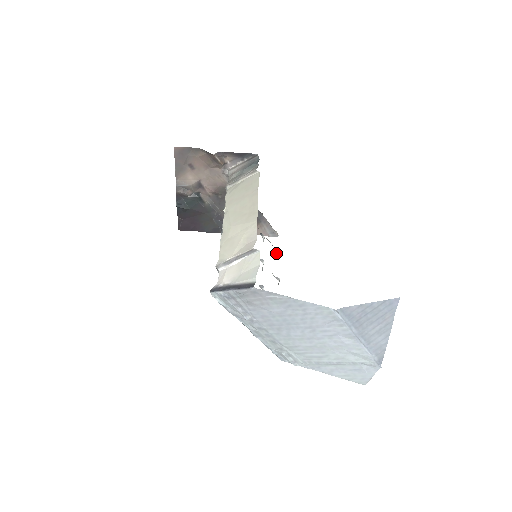
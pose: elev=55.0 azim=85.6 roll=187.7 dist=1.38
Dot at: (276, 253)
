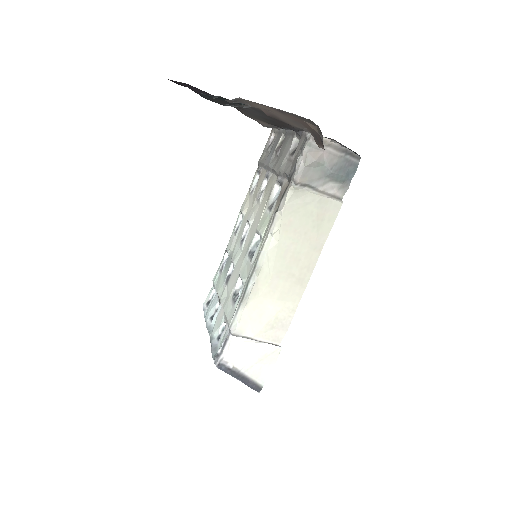
Dot at: (258, 171)
